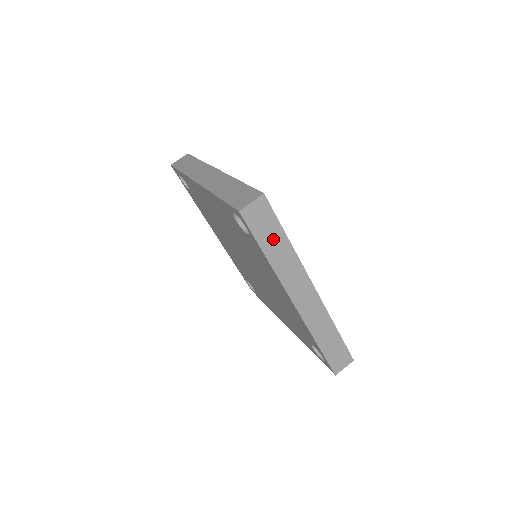
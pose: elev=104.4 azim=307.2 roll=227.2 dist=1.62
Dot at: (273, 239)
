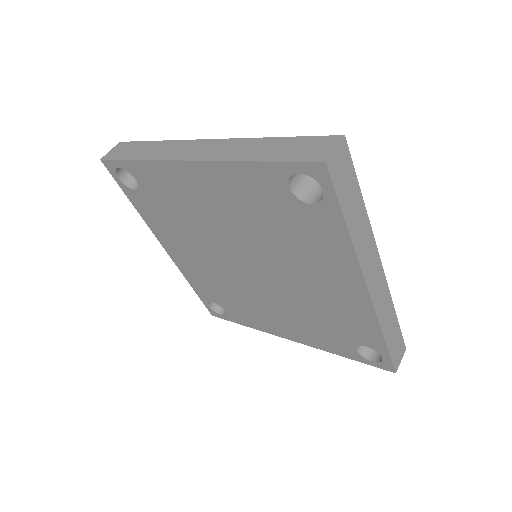
Dot at: (352, 202)
